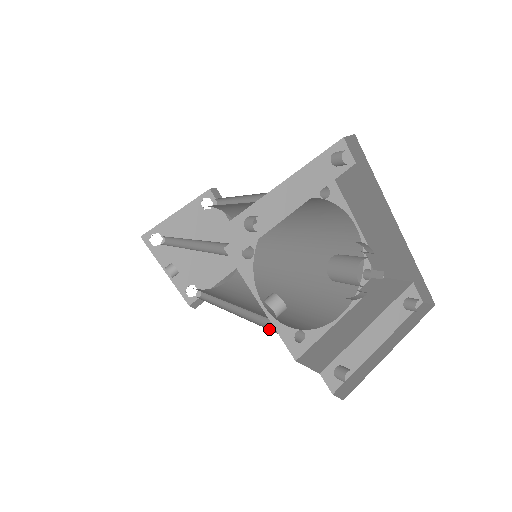
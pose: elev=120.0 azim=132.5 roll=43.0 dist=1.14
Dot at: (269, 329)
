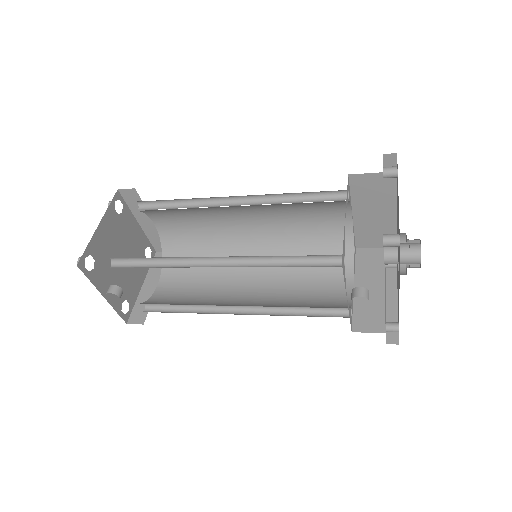
Dot at: occluded
